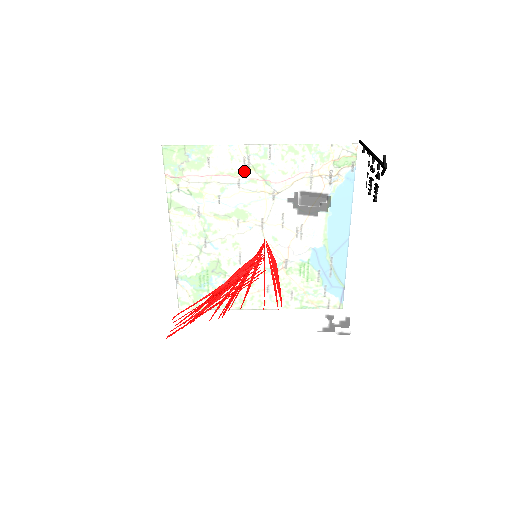
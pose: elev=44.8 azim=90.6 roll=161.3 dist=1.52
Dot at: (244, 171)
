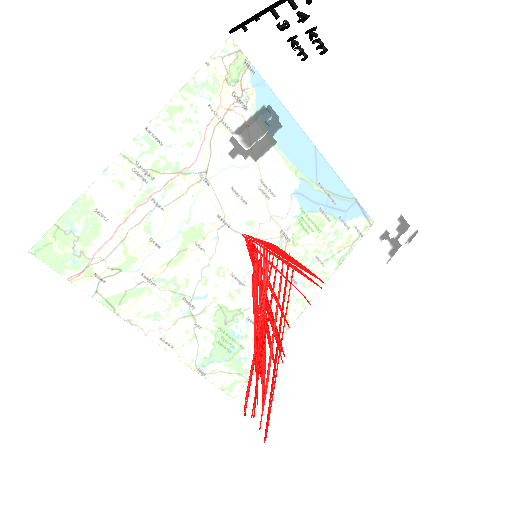
Dot at: (153, 172)
